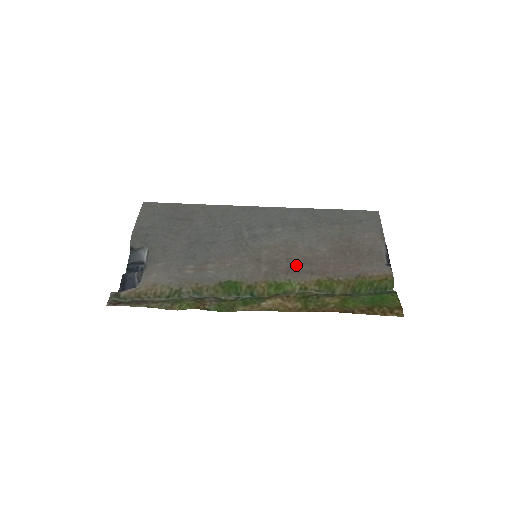
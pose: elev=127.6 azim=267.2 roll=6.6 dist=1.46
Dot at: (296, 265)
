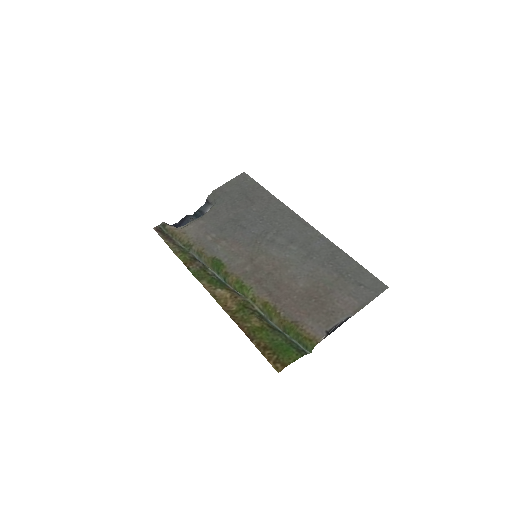
Dot at: (269, 281)
